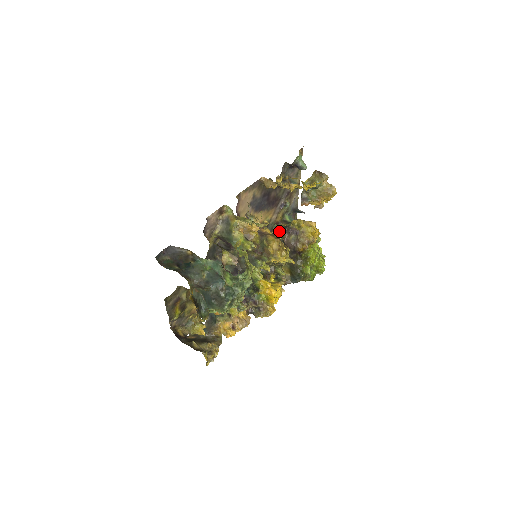
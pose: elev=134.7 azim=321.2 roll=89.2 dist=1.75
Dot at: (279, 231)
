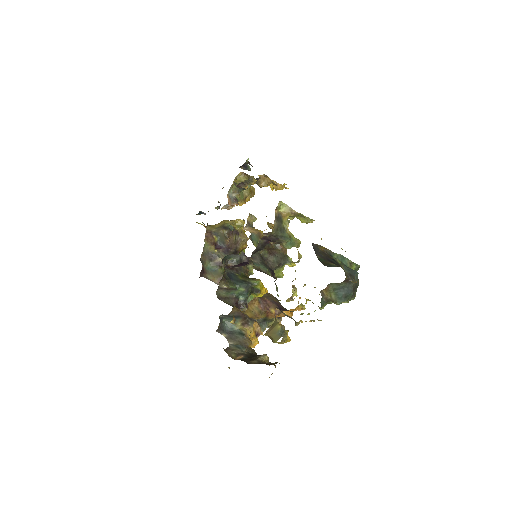
Dot at: (214, 232)
